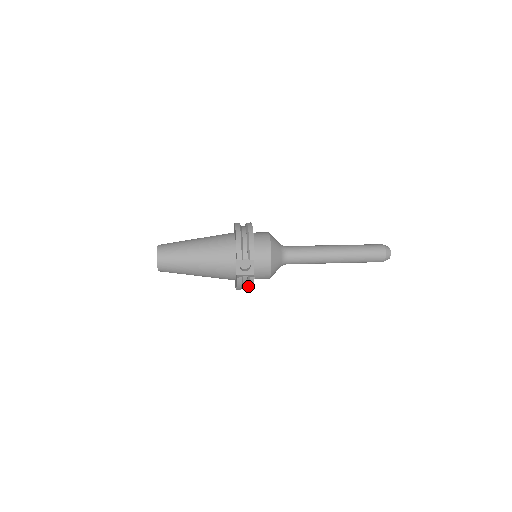
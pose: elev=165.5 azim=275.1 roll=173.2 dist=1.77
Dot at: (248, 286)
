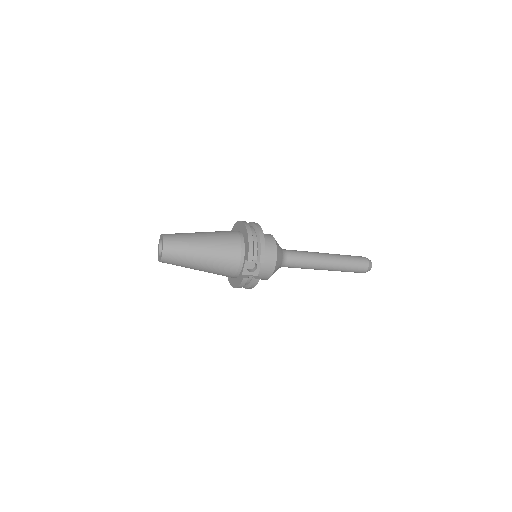
Dot at: (249, 286)
